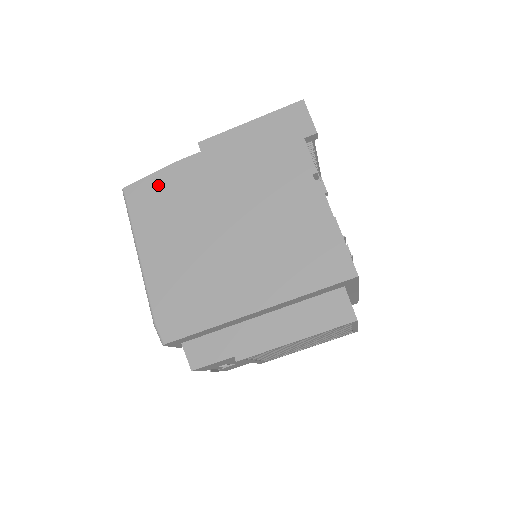
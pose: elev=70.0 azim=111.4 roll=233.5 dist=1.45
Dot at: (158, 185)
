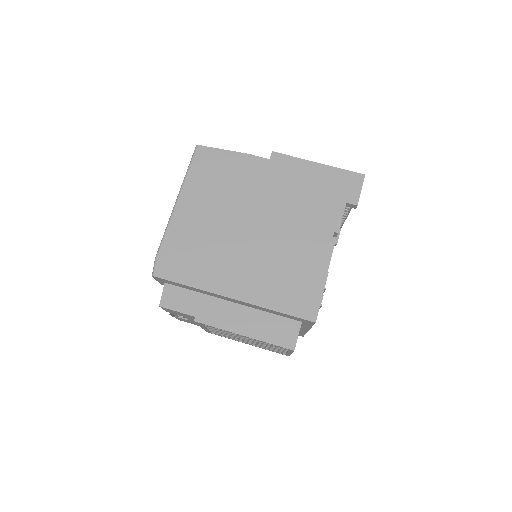
Dot at: (224, 161)
